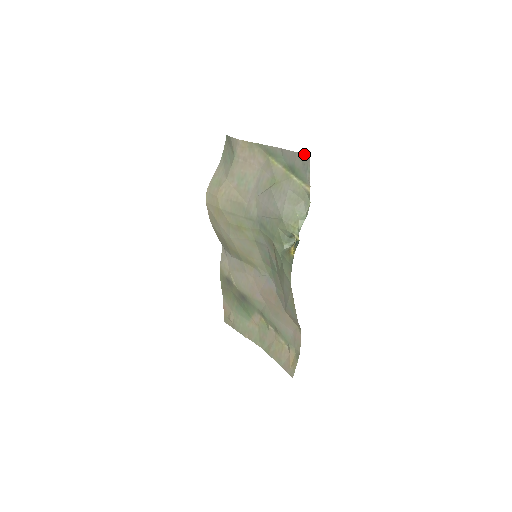
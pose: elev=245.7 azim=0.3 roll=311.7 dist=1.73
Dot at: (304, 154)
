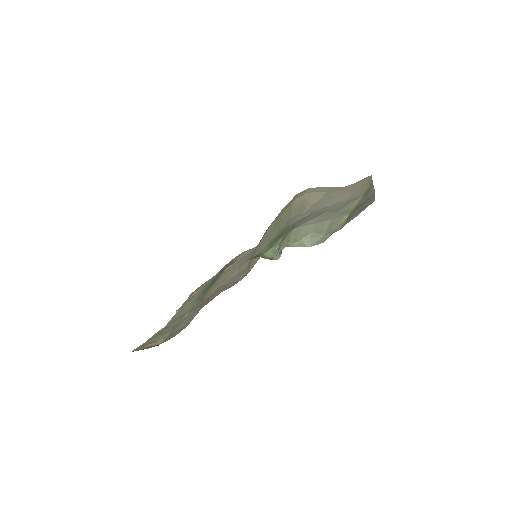
Dot at: occluded
